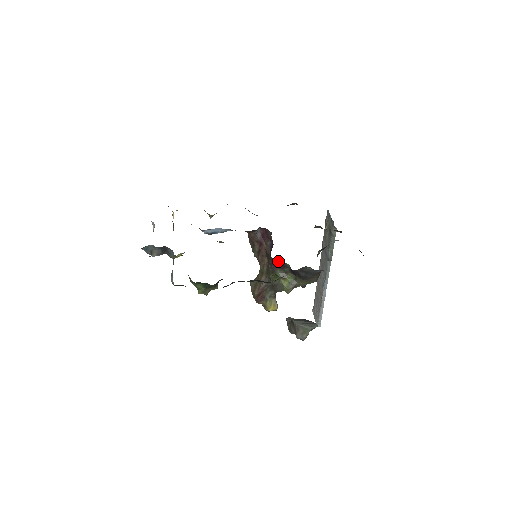
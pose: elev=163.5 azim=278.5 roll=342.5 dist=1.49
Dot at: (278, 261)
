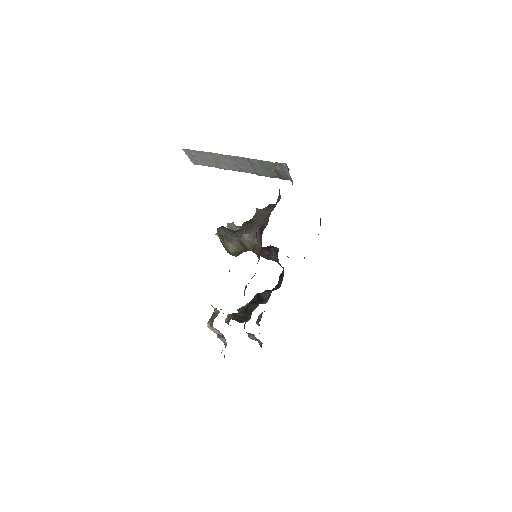
Dot at: occluded
